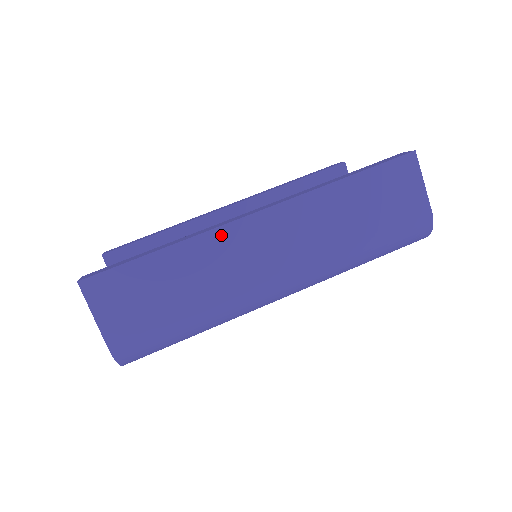
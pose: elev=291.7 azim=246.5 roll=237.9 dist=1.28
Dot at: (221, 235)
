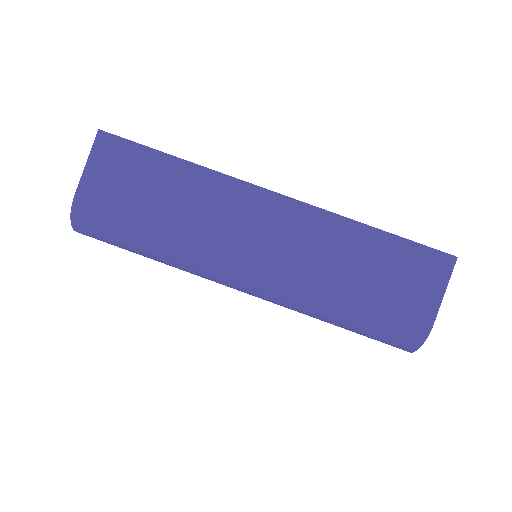
Dot at: (233, 186)
